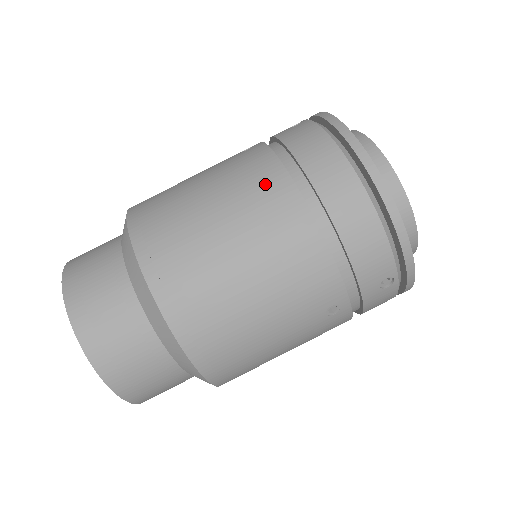
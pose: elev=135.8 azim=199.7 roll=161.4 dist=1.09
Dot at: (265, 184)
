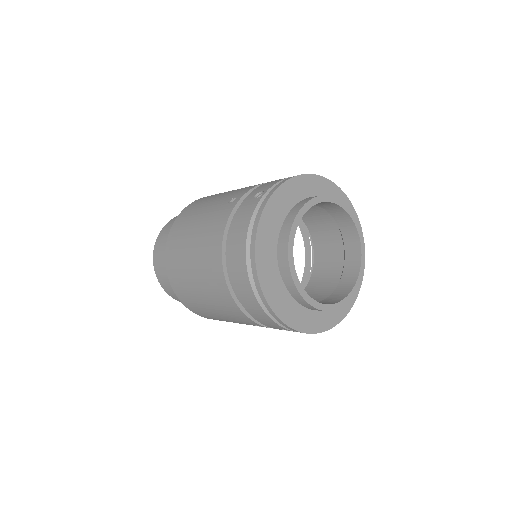
Dot at: (212, 251)
